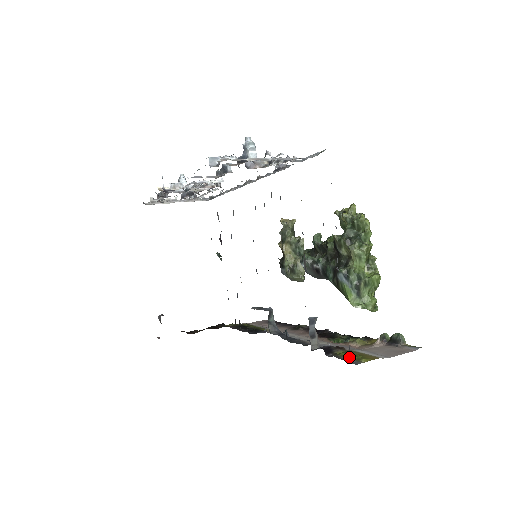
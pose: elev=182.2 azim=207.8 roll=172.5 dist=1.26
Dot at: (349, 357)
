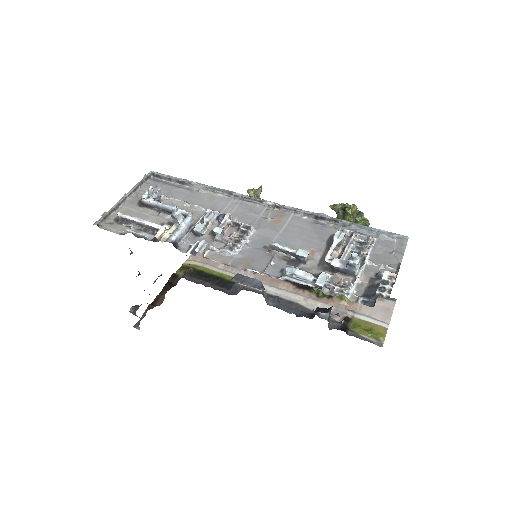
Dot at: (368, 335)
